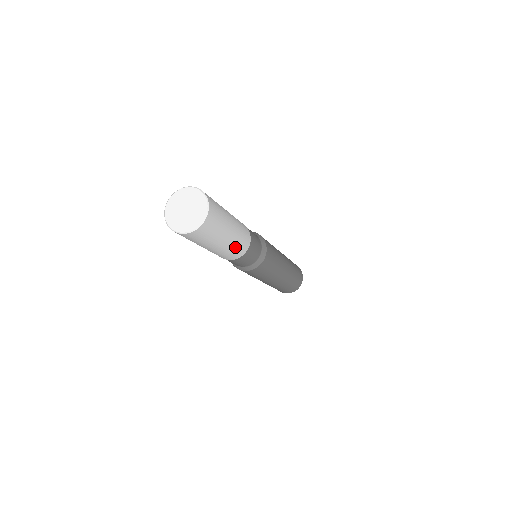
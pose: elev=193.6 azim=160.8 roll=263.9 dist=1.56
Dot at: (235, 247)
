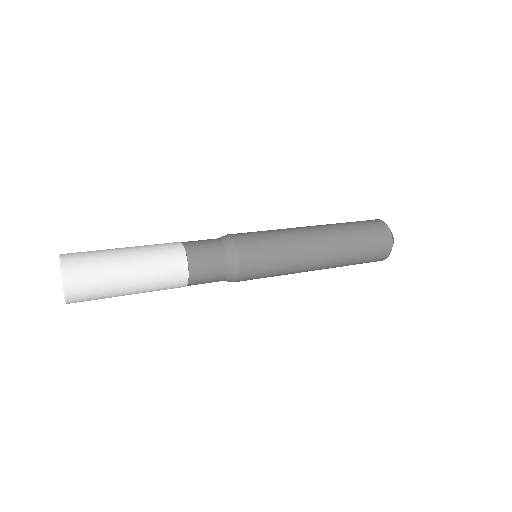
Dot at: (157, 290)
